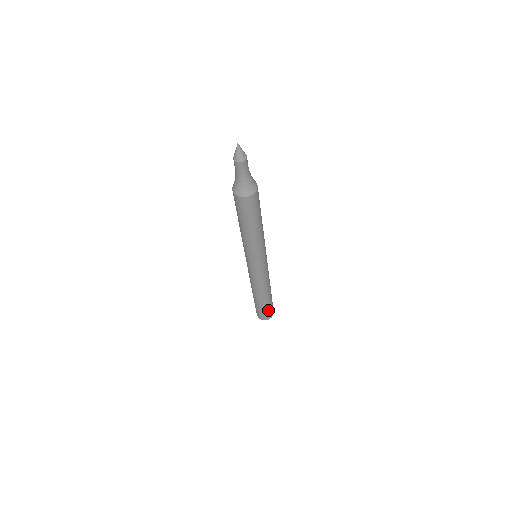
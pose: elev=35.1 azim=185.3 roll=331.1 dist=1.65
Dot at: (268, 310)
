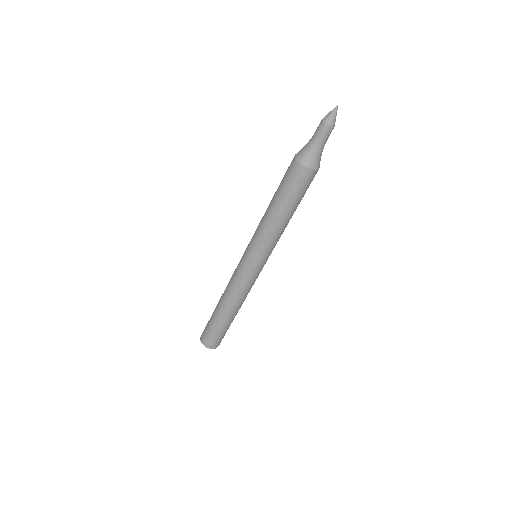
Dot at: (214, 333)
